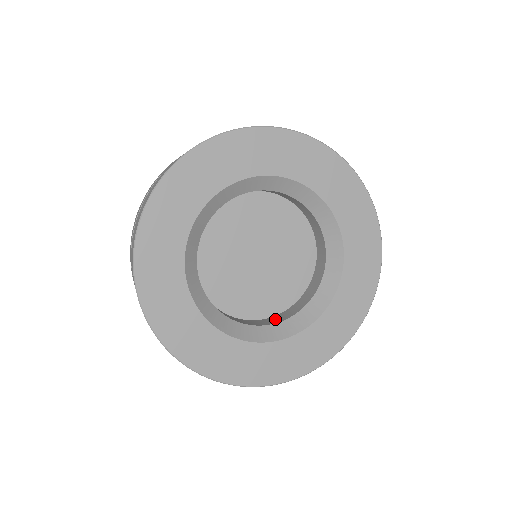
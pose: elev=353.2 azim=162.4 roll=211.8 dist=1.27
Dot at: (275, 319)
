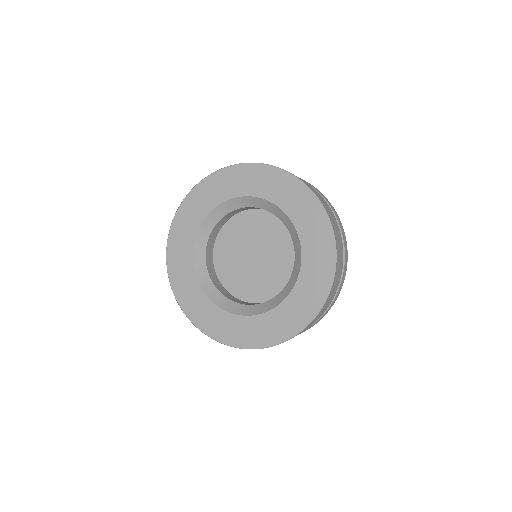
Dot at: (226, 294)
